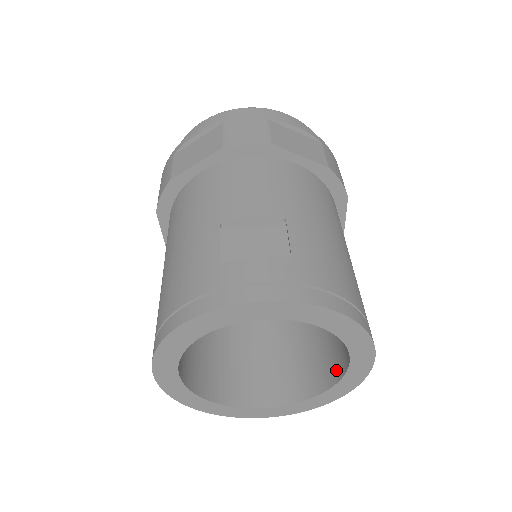
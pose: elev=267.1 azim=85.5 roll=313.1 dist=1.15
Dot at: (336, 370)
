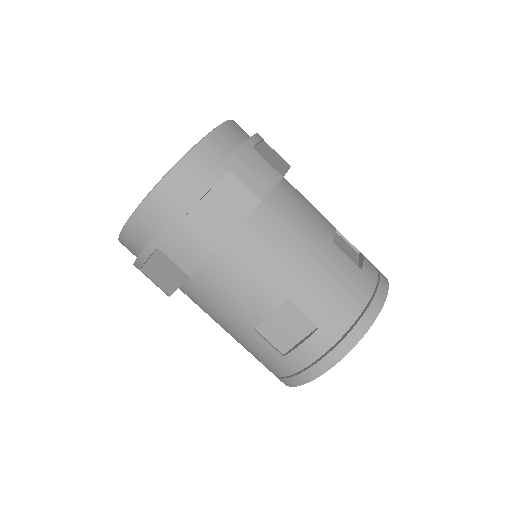
Dot at: occluded
